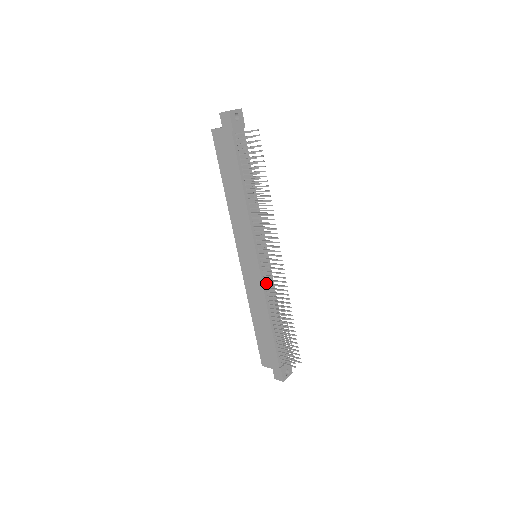
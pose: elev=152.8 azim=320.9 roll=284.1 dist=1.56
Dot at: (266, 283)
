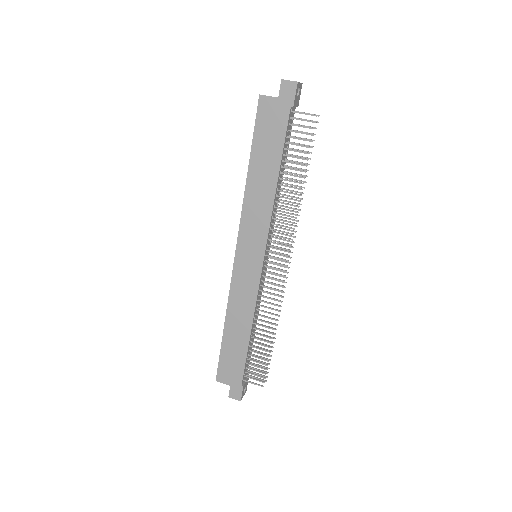
Dot at: occluded
